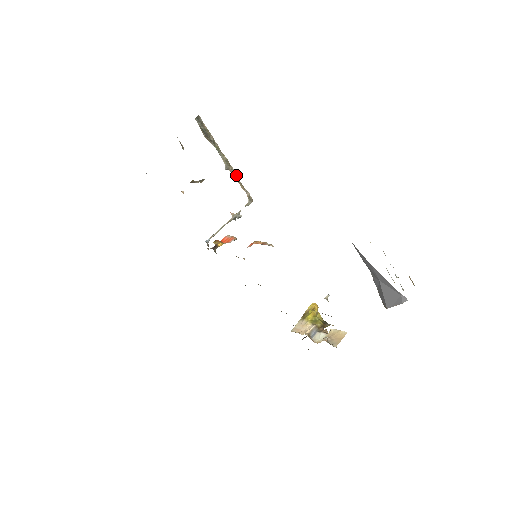
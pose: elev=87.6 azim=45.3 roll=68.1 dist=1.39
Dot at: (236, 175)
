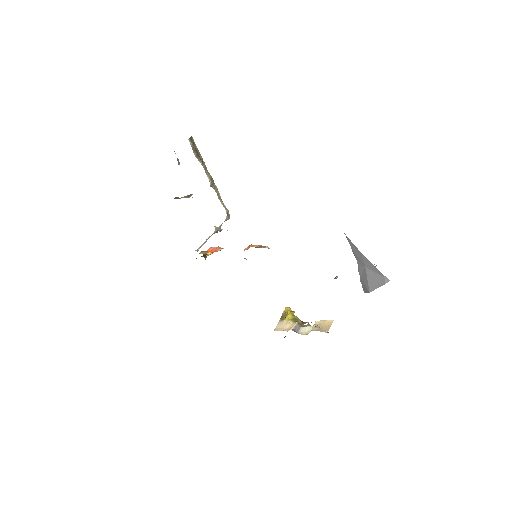
Dot at: (218, 192)
